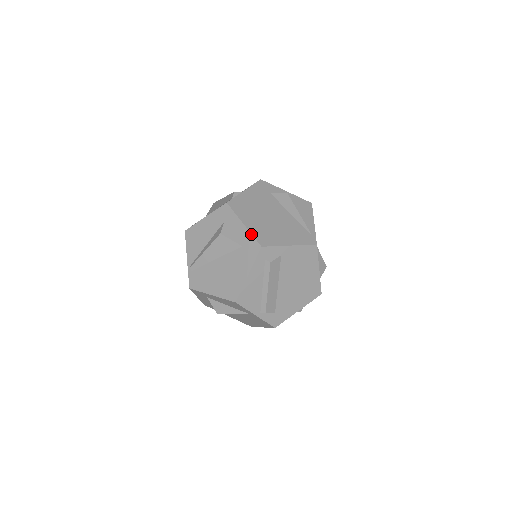
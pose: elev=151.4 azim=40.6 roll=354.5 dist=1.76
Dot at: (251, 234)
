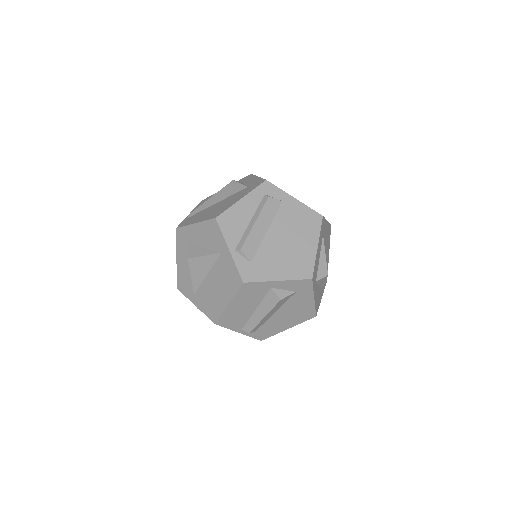
Dot at: (261, 178)
